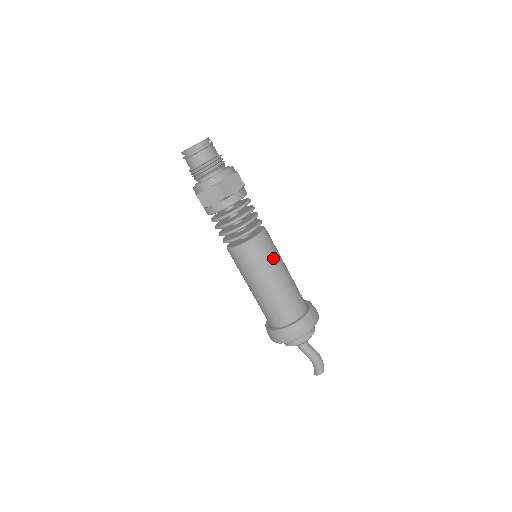
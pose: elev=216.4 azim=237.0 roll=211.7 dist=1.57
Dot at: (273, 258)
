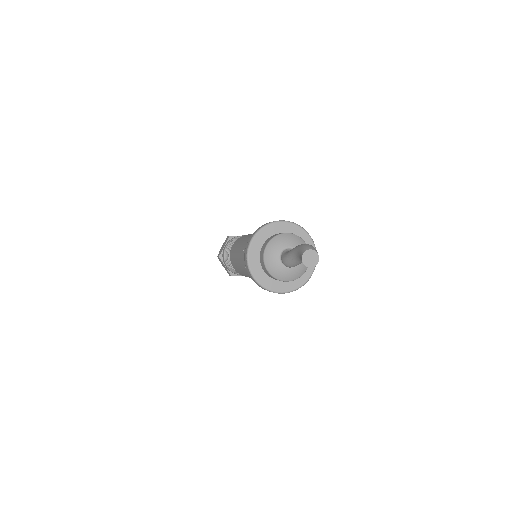
Dot at: occluded
